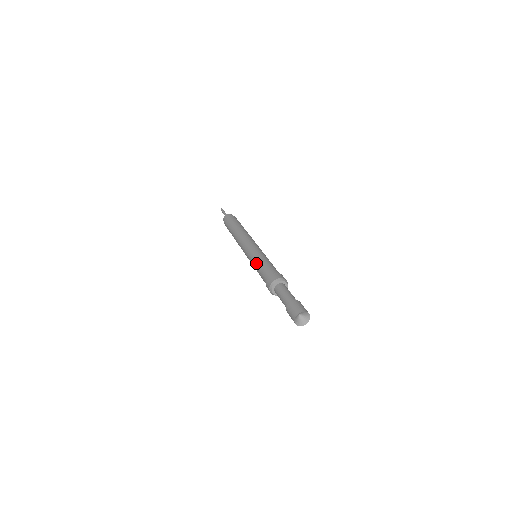
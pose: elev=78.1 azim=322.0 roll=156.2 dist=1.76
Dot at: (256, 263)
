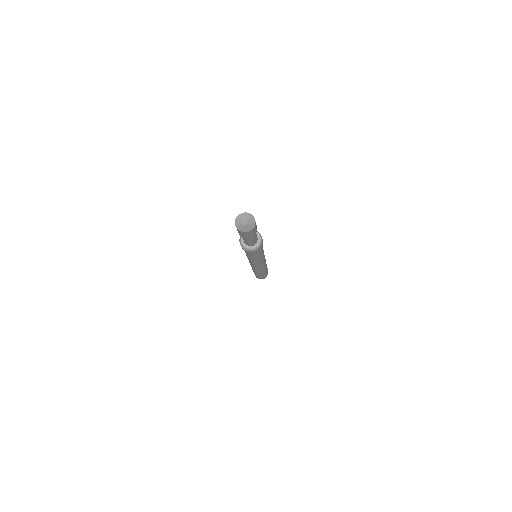
Dot at: occluded
